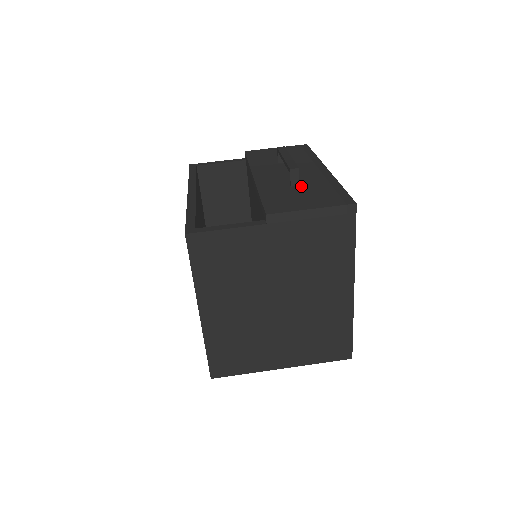
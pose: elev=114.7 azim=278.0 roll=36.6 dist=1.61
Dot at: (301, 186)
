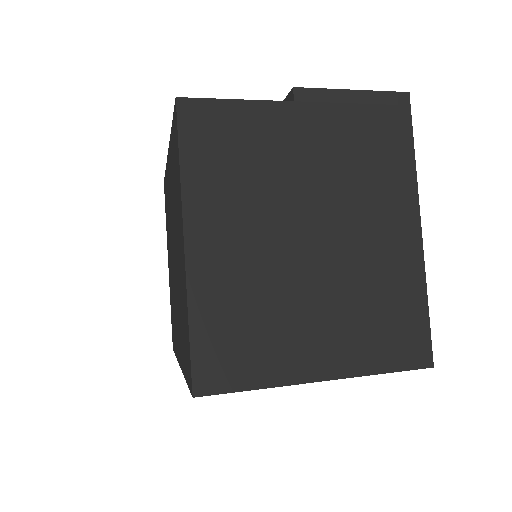
Dot at: occluded
